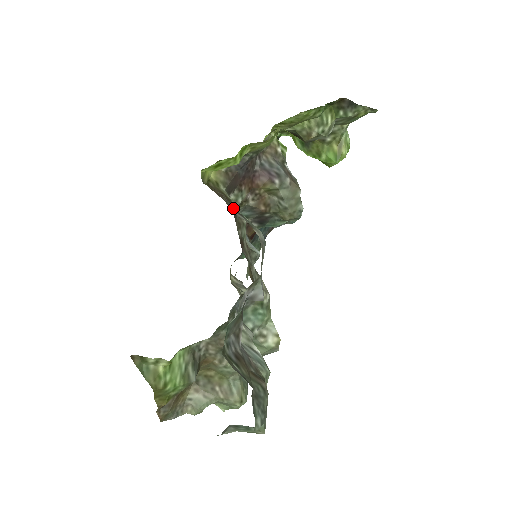
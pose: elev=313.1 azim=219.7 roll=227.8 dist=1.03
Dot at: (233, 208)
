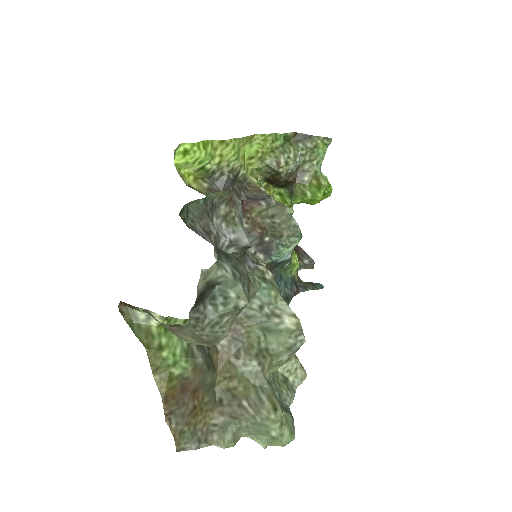
Dot at: occluded
